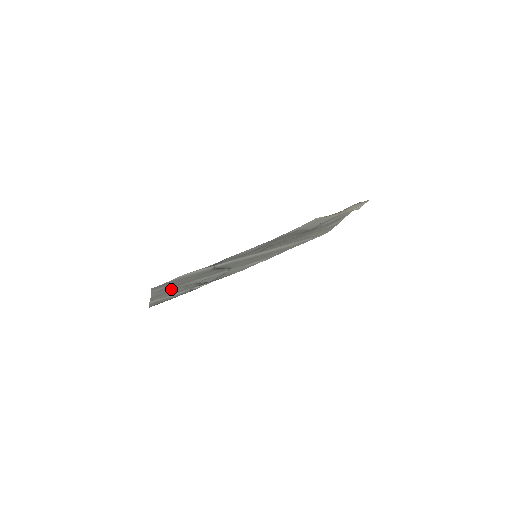
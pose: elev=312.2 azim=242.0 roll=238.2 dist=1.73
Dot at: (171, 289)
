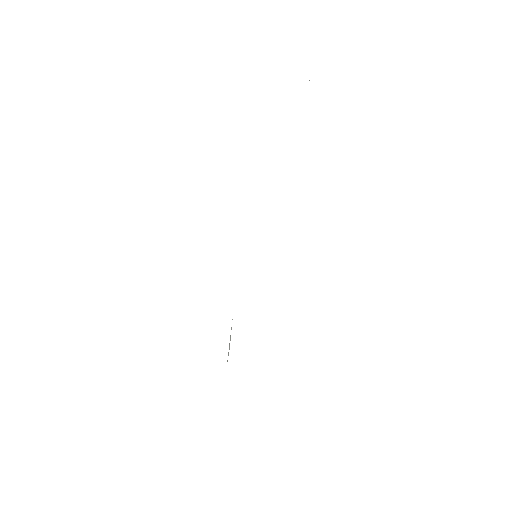
Dot at: occluded
